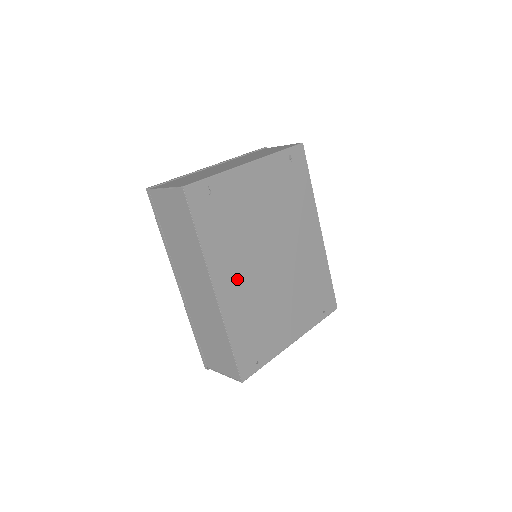
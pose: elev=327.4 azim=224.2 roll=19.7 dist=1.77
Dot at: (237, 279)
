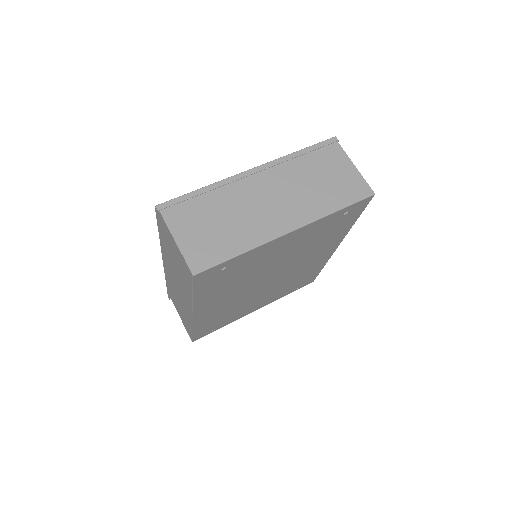
Dot at: (221, 303)
